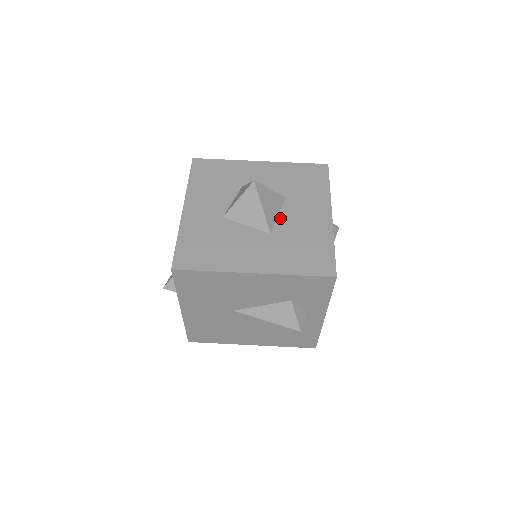
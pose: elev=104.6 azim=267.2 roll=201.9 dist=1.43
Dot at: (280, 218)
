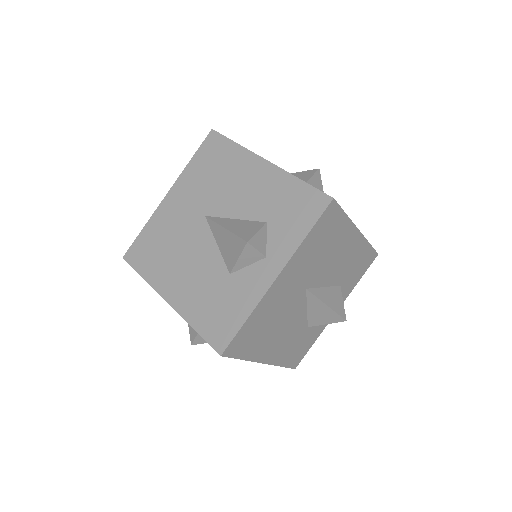
Dot at: occluded
